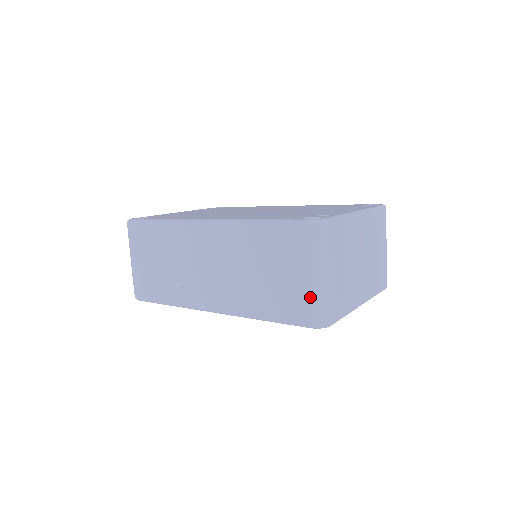
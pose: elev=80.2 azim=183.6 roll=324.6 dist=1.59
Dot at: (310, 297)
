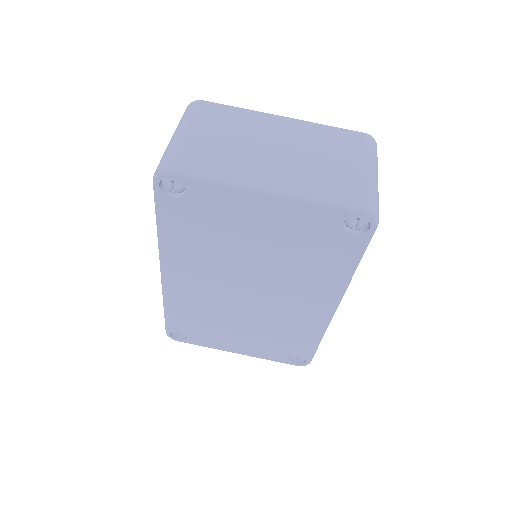
Dot at: occluded
